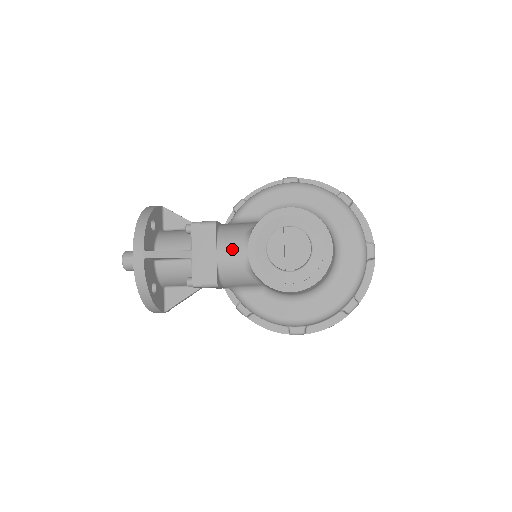
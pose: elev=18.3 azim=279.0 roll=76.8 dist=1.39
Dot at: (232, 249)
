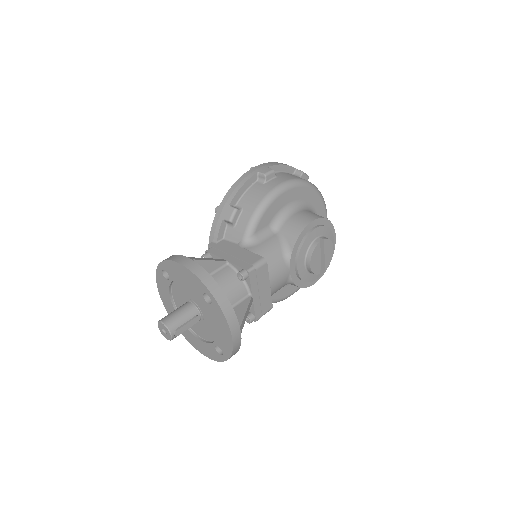
Dot at: (280, 276)
